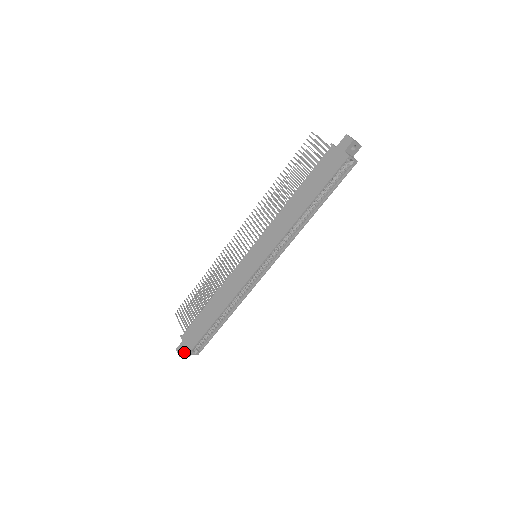
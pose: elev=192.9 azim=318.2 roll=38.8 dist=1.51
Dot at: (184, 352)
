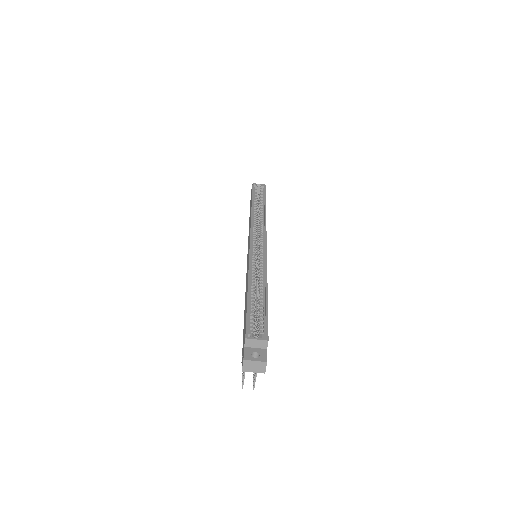
Dot at: (247, 353)
